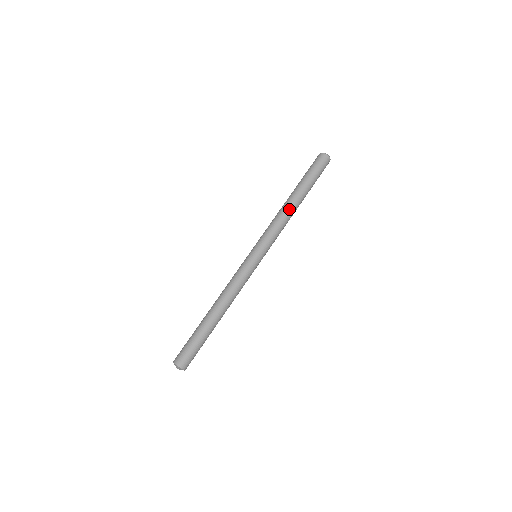
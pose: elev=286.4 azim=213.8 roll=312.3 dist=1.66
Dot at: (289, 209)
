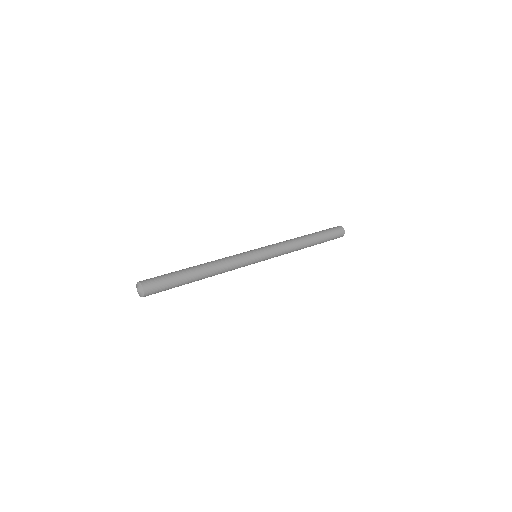
Dot at: (301, 243)
